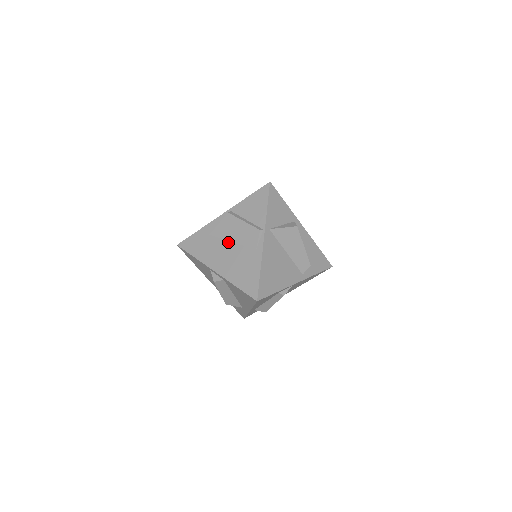
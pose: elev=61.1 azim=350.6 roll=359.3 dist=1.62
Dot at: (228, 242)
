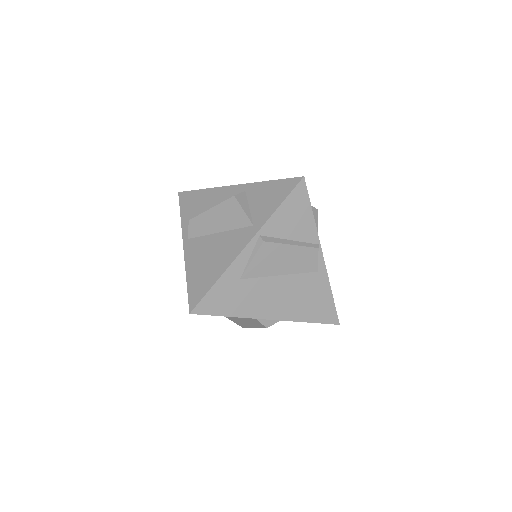
Dot at: (275, 278)
